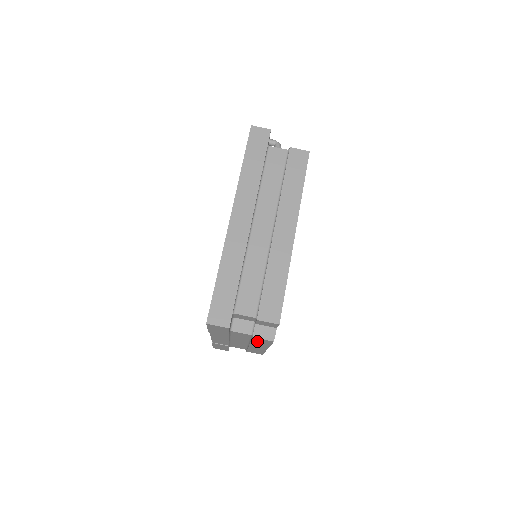
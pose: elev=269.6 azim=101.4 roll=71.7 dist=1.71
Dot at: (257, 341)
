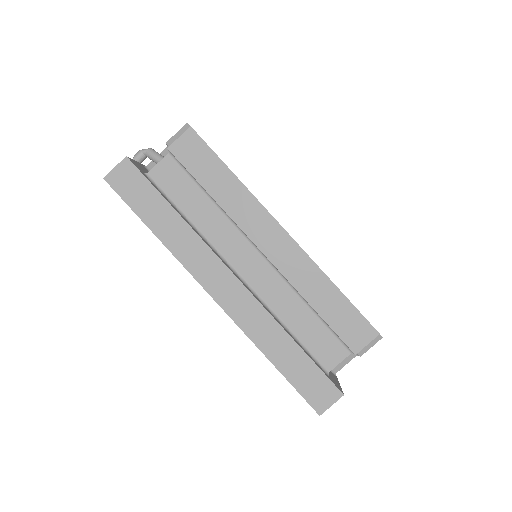
Dot at: occluded
